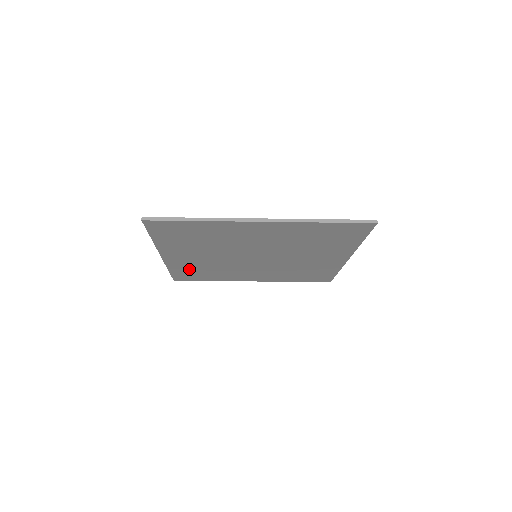
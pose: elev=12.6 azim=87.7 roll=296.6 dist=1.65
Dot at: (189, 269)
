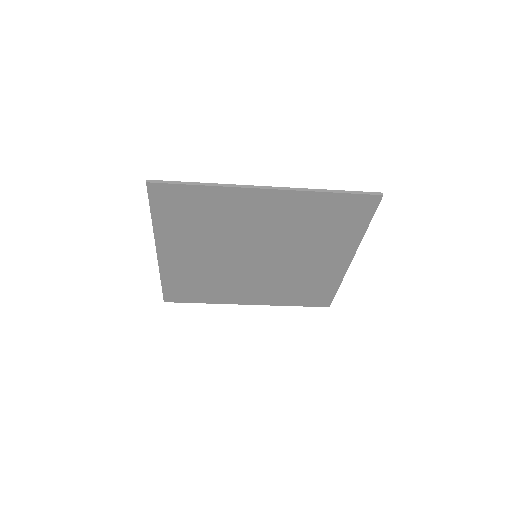
Dot at: (183, 279)
